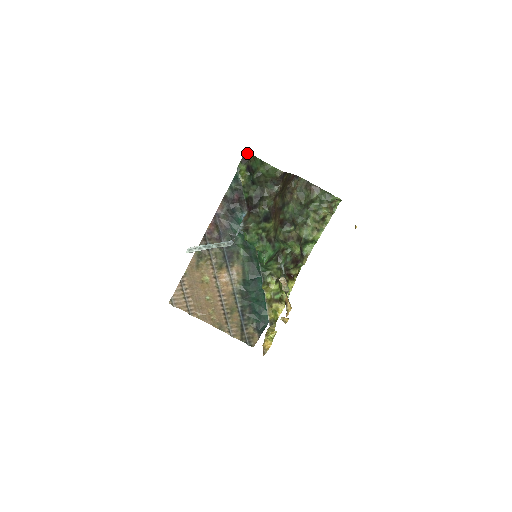
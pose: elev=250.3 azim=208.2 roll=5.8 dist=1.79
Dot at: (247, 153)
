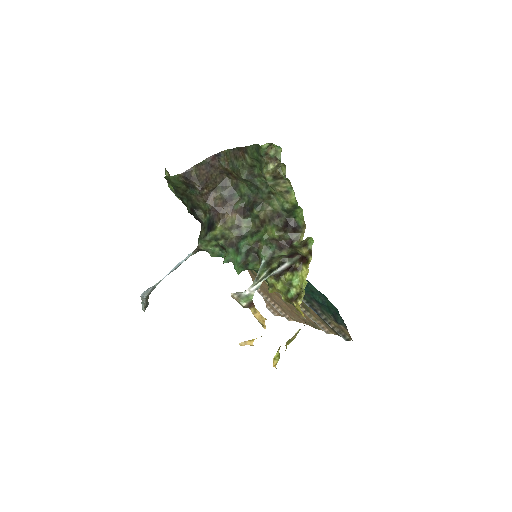
Dot at: (166, 171)
